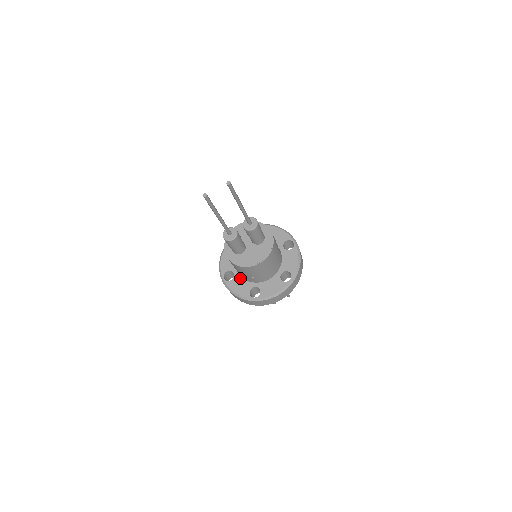
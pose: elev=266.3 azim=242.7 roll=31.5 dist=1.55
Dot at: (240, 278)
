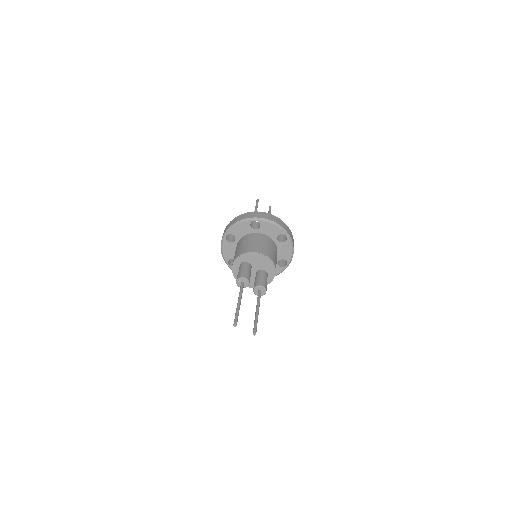
Dot at: (235, 247)
